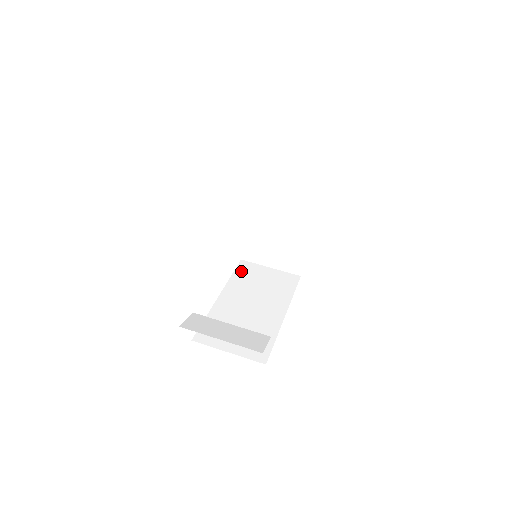
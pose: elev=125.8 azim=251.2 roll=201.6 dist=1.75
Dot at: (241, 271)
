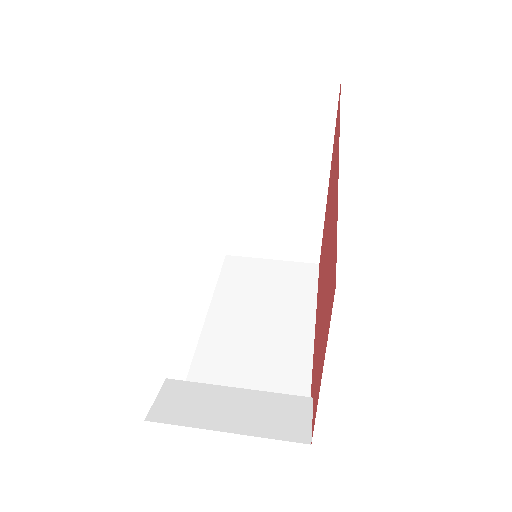
Dot at: (230, 274)
